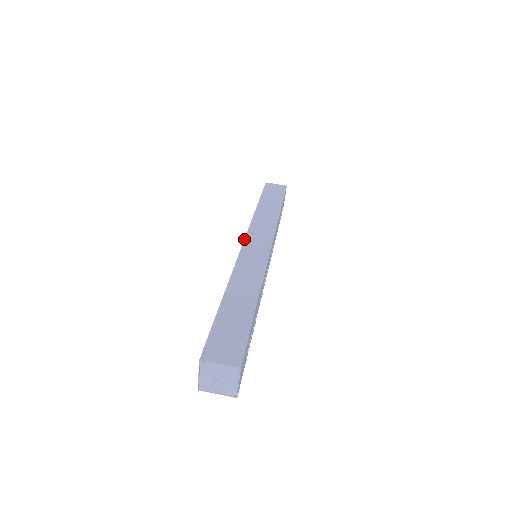
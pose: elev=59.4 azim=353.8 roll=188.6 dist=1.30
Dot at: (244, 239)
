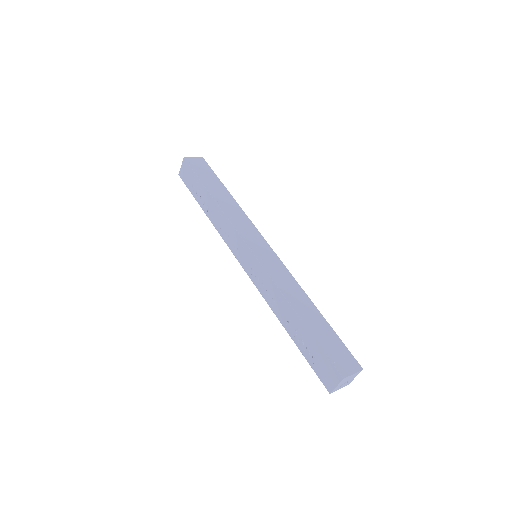
Dot at: (248, 246)
